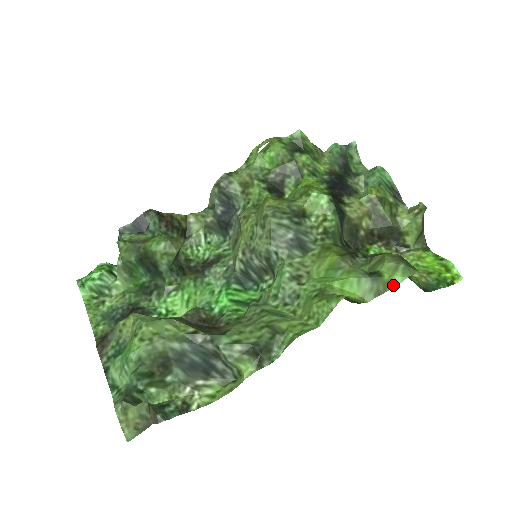
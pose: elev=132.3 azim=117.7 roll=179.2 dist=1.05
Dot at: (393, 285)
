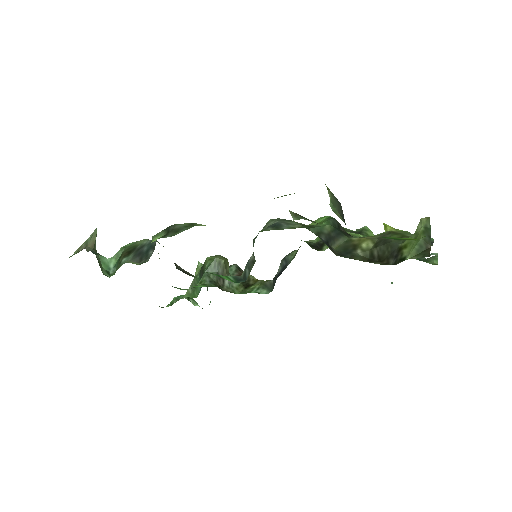
Dot at: occluded
